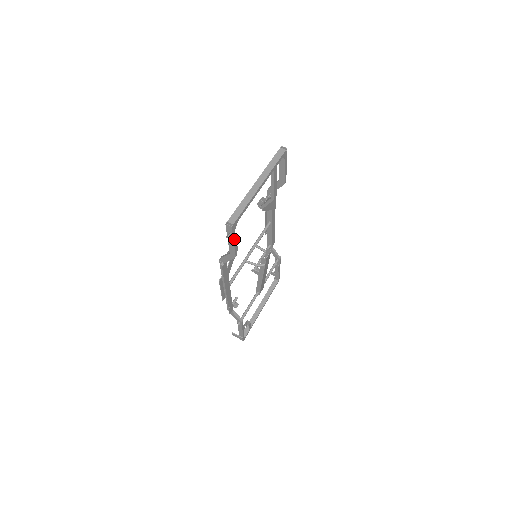
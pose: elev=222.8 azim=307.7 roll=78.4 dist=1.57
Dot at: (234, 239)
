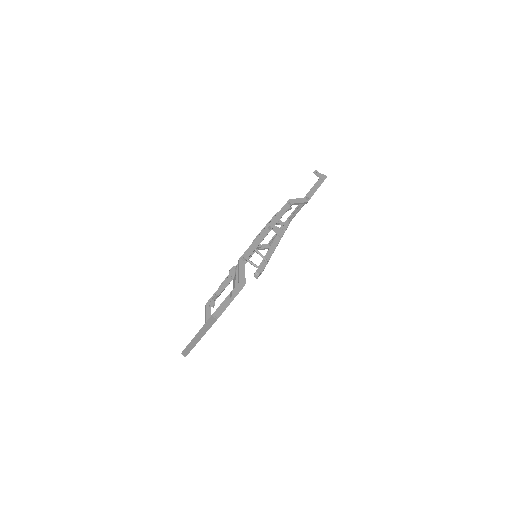
Dot at: occluded
